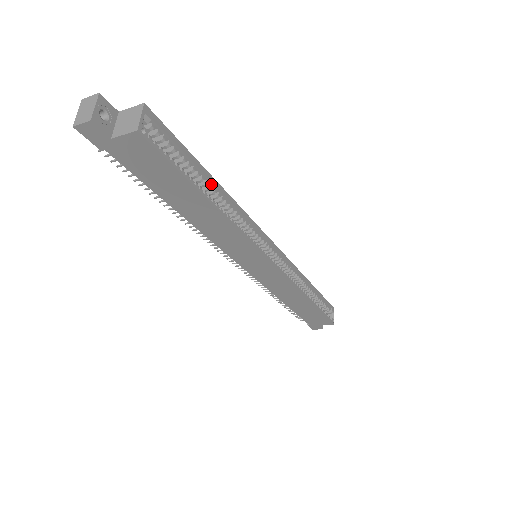
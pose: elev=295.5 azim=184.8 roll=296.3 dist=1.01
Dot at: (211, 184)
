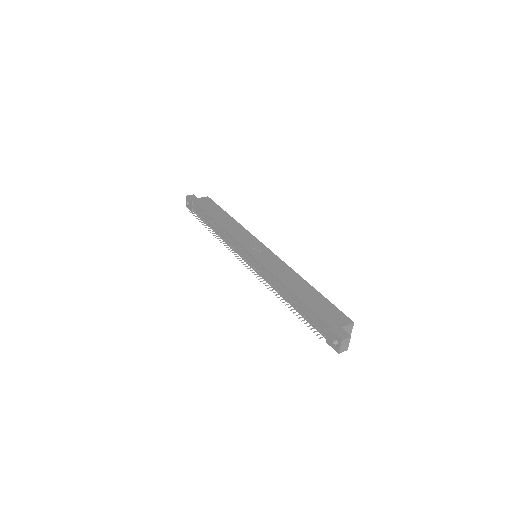
Dot at: (309, 288)
